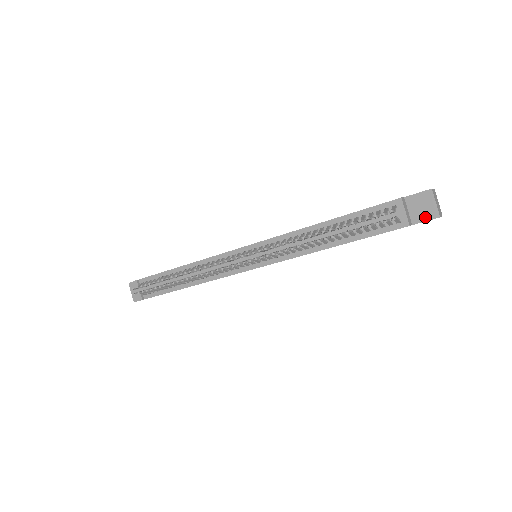
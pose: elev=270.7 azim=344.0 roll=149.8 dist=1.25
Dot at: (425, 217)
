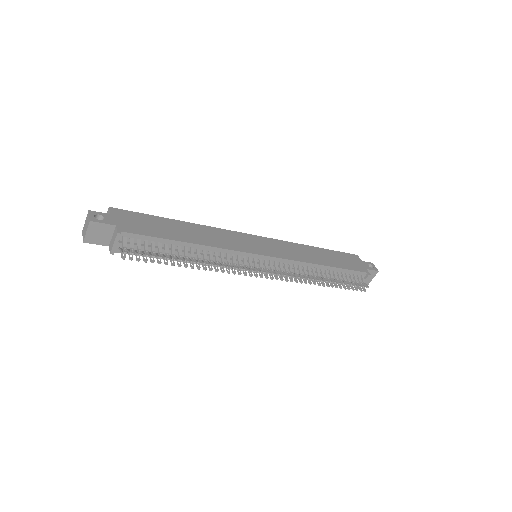
Dot at: occluded
